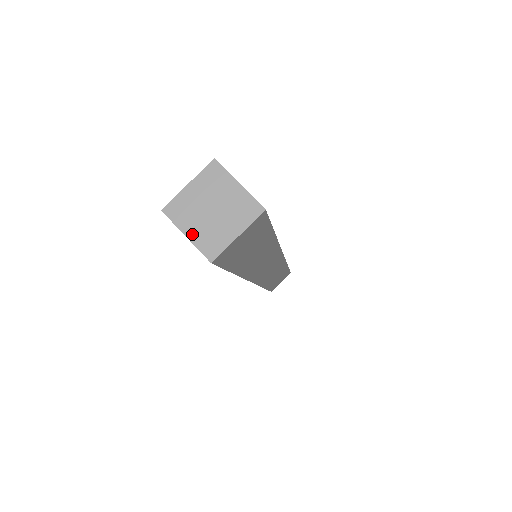
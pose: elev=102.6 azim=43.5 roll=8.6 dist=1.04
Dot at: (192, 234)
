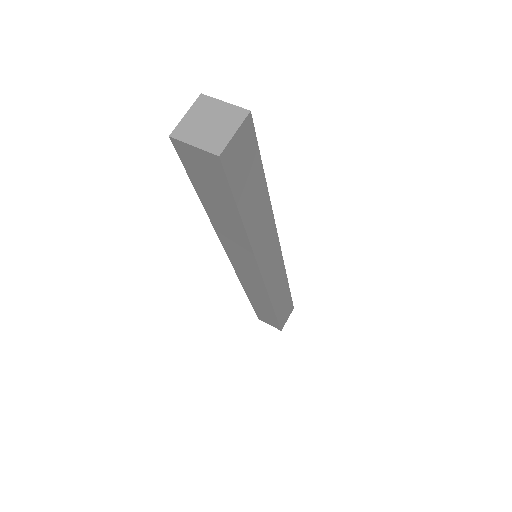
Dot at: (198, 143)
